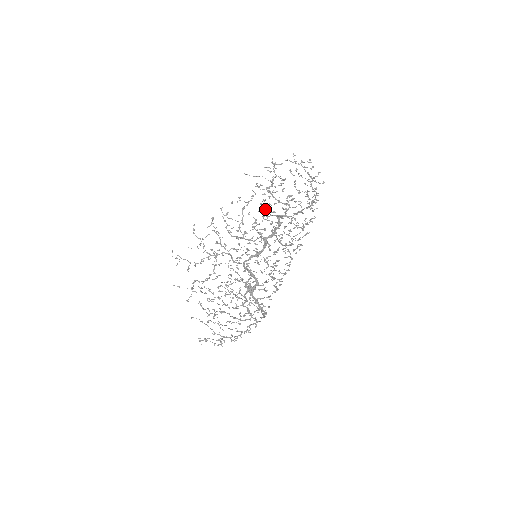
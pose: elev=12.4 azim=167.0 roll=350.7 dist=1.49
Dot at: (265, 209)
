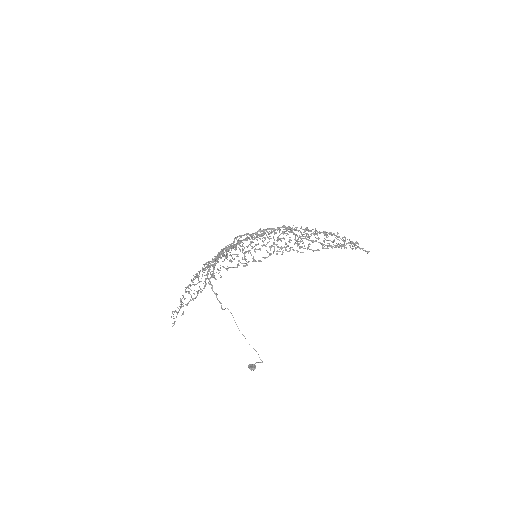
Dot at: (290, 230)
